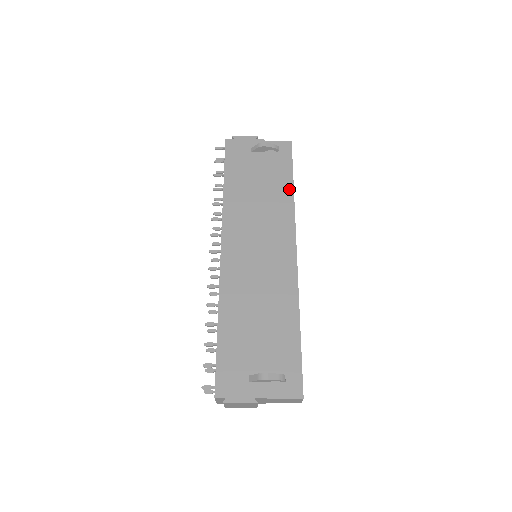
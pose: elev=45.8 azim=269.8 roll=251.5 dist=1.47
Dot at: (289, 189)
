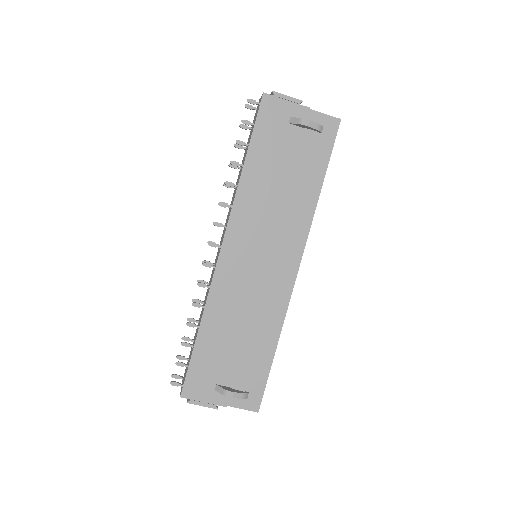
Dot at: (316, 188)
